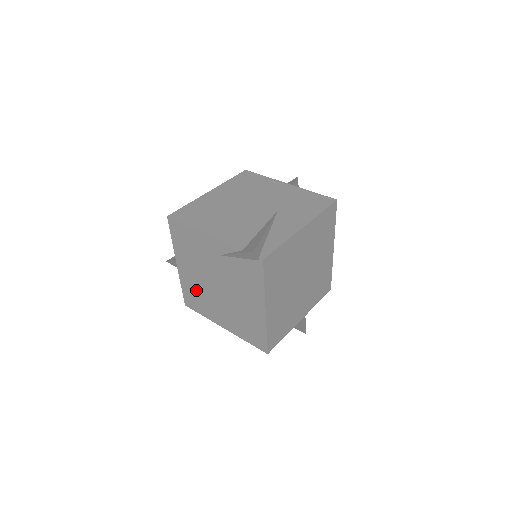
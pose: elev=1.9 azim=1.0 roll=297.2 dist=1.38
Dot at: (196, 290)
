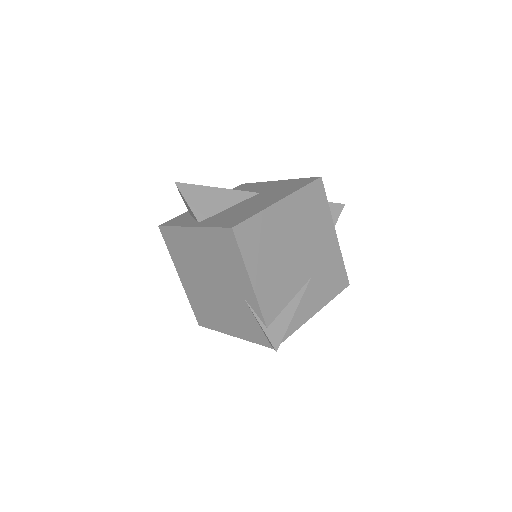
Dot at: (186, 250)
